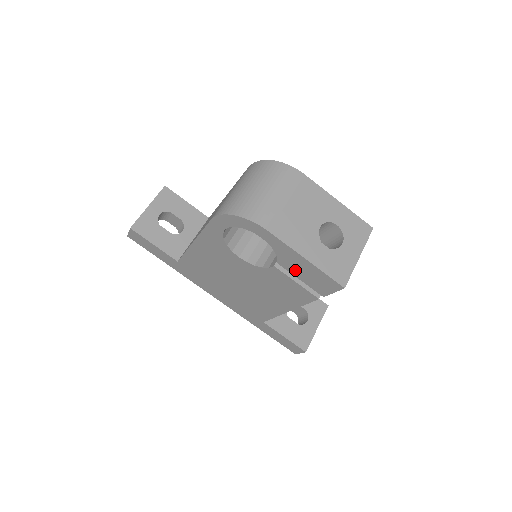
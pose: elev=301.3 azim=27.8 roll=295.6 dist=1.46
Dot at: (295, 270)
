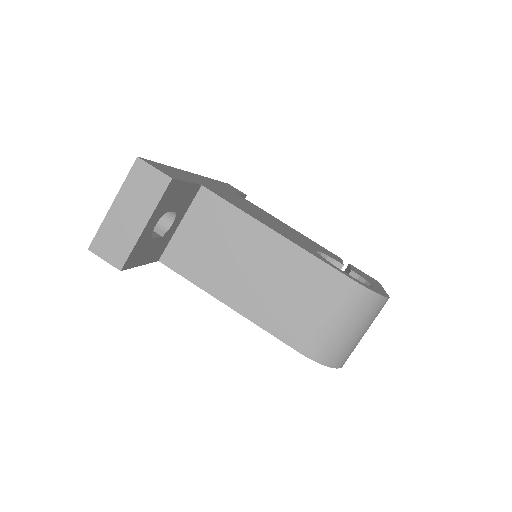
Dot at: occluded
